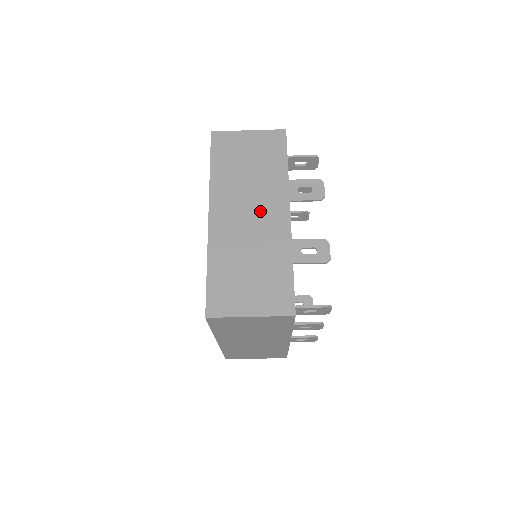
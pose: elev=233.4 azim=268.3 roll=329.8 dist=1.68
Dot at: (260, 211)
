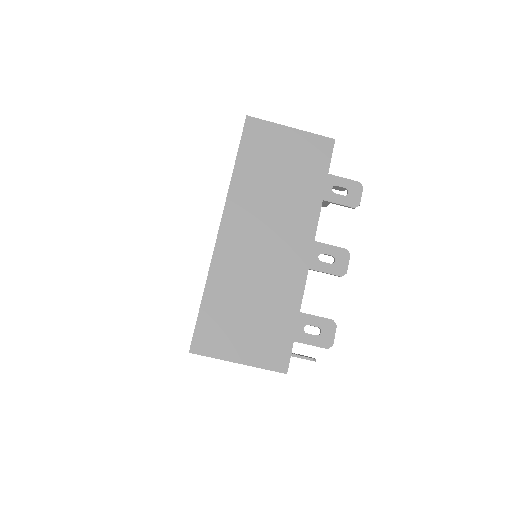
Dot at: occluded
